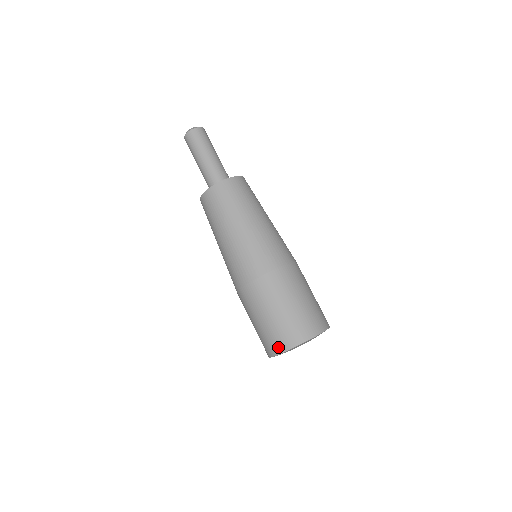
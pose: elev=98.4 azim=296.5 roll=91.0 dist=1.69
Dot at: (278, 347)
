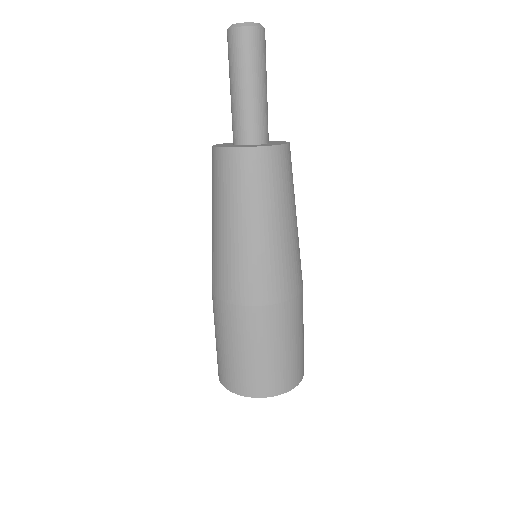
Dot at: (232, 385)
